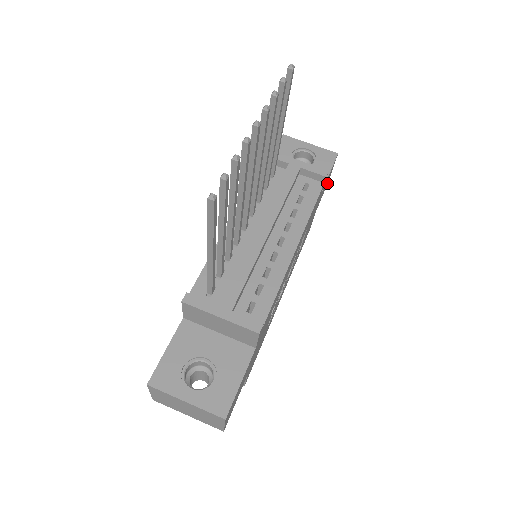
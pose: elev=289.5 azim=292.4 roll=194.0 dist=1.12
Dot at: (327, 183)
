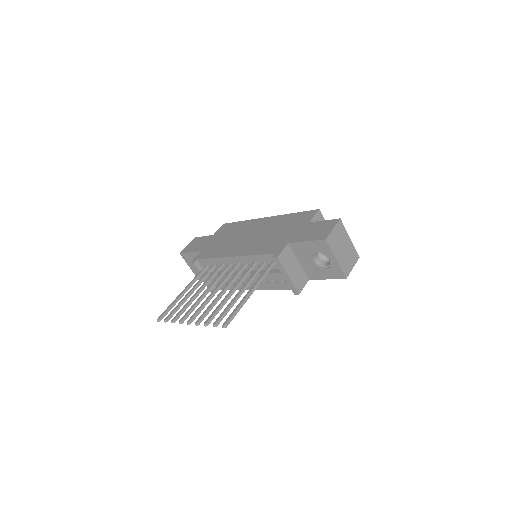
Dot at: occluded
